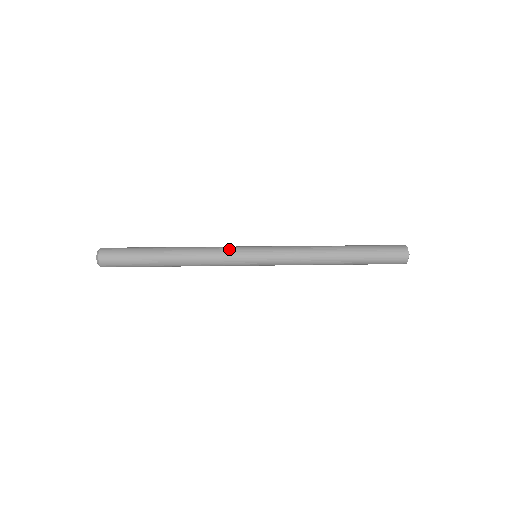
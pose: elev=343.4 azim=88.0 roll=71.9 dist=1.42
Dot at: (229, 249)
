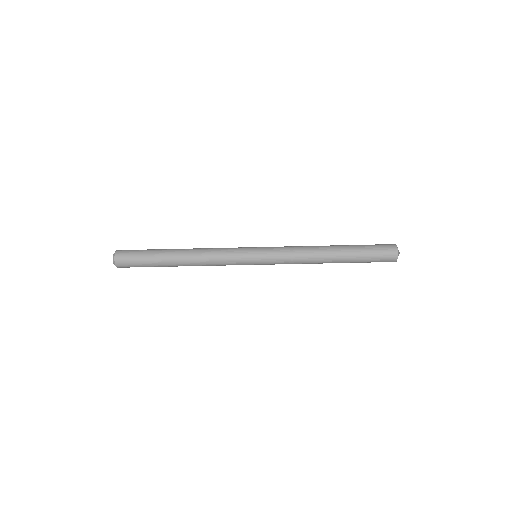
Dot at: occluded
